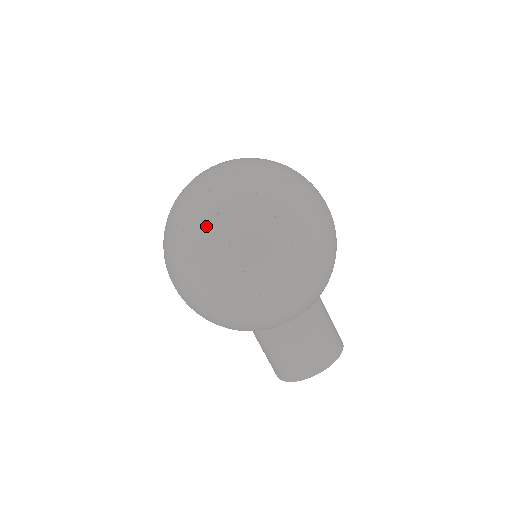
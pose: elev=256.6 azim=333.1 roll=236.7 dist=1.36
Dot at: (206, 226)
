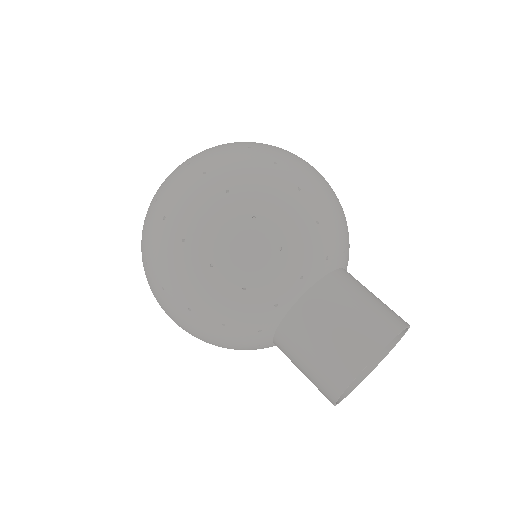
Dot at: (148, 219)
